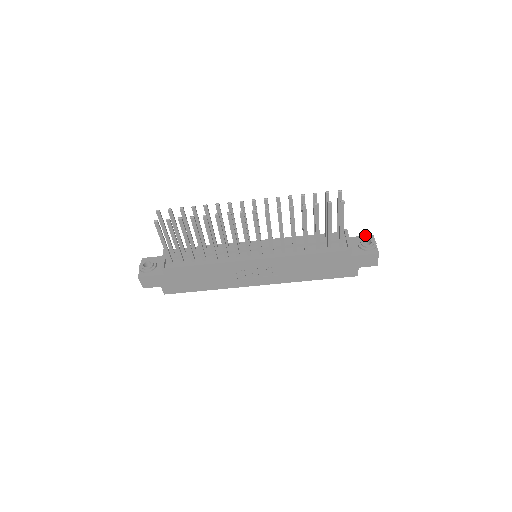
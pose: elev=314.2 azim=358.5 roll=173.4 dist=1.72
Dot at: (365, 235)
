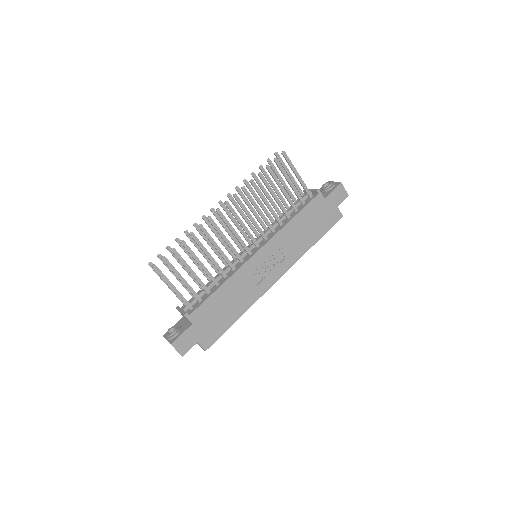
Dot at: occluded
